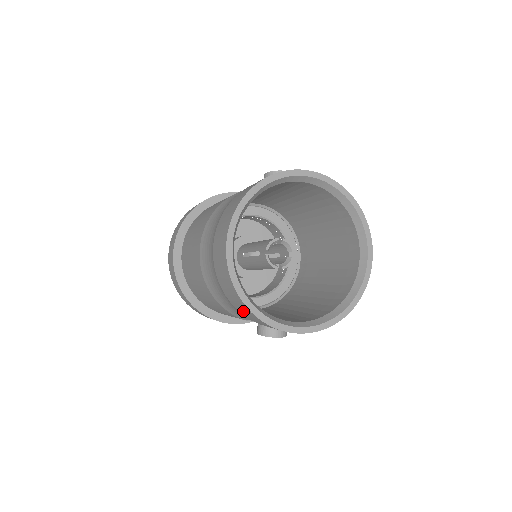
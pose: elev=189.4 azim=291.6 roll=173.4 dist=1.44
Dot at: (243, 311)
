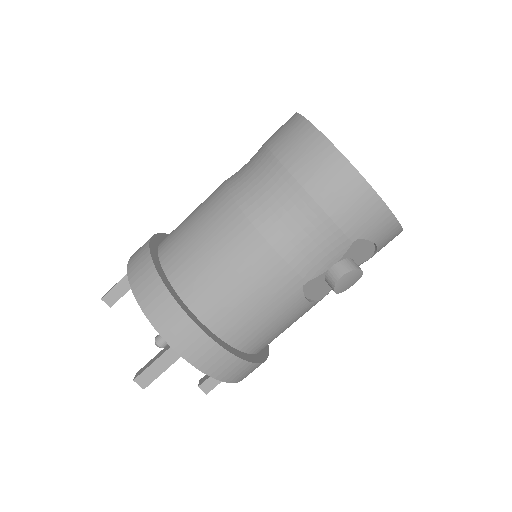
Dot at: (349, 207)
